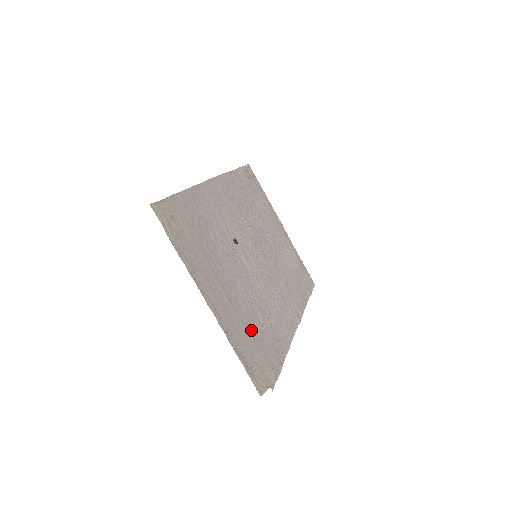
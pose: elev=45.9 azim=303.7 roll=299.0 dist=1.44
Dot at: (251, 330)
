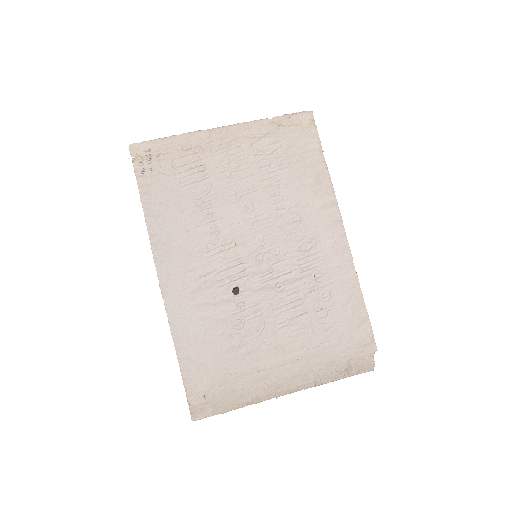
Dot at: (323, 340)
